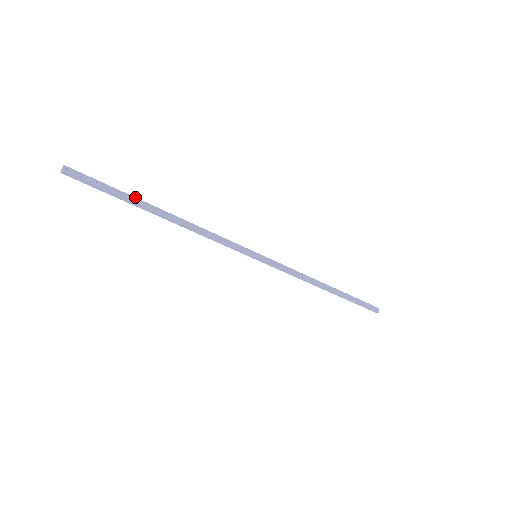
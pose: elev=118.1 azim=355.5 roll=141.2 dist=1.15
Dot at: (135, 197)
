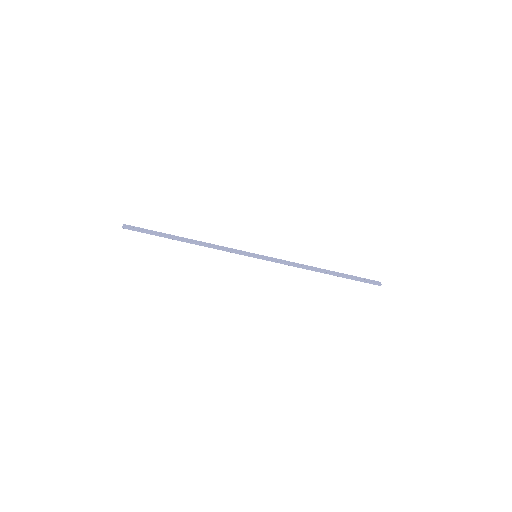
Dot at: occluded
